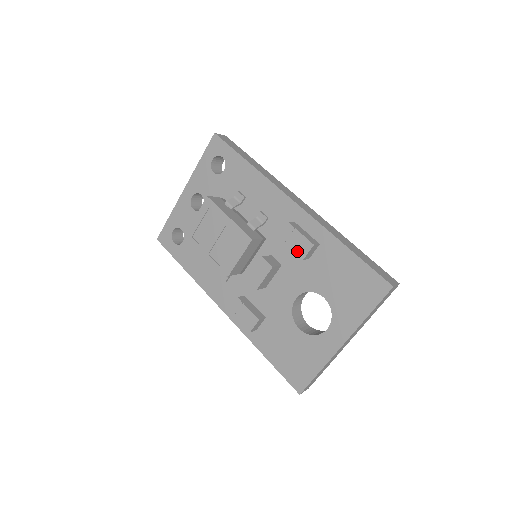
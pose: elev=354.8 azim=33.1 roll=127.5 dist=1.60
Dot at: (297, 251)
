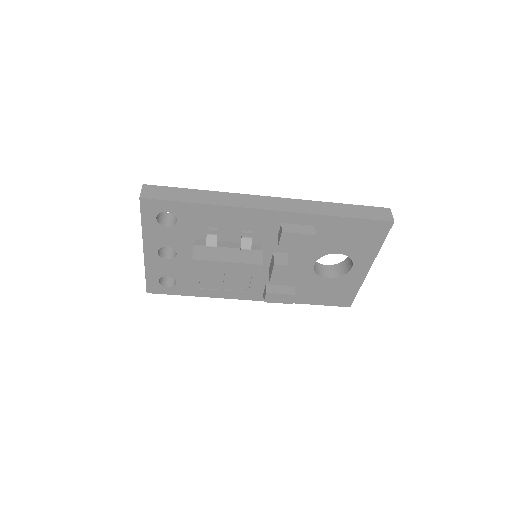
Dot at: (303, 245)
